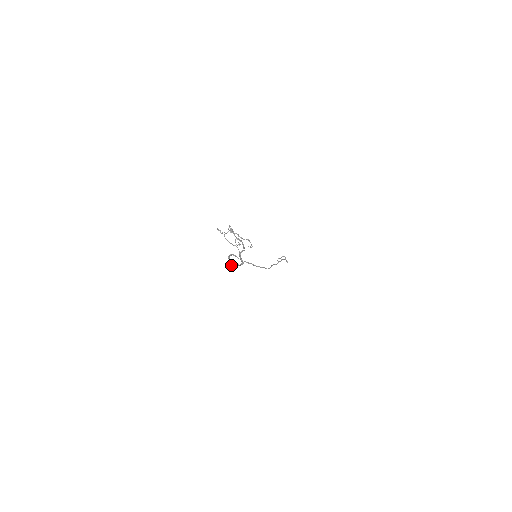
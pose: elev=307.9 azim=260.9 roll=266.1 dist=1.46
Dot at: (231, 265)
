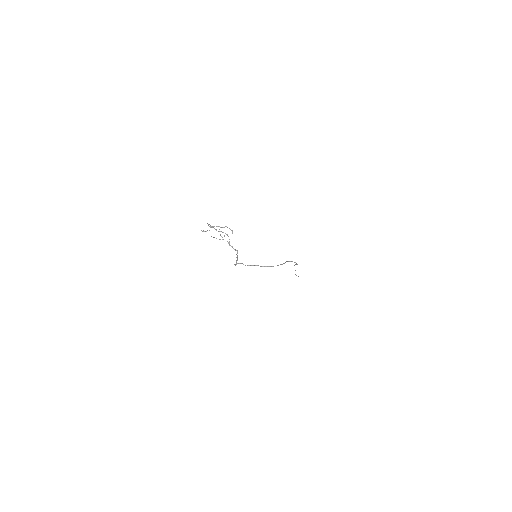
Dot at: (235, 265)
